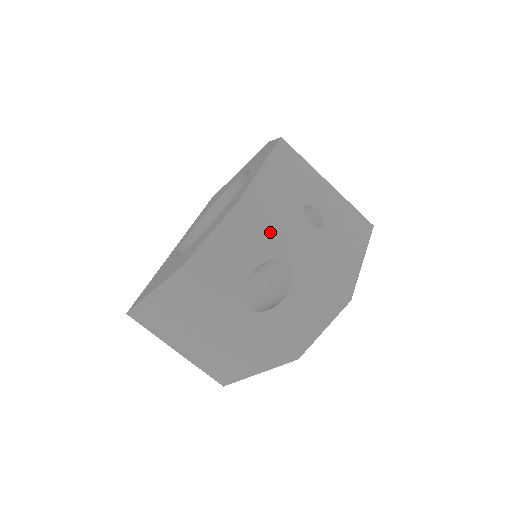
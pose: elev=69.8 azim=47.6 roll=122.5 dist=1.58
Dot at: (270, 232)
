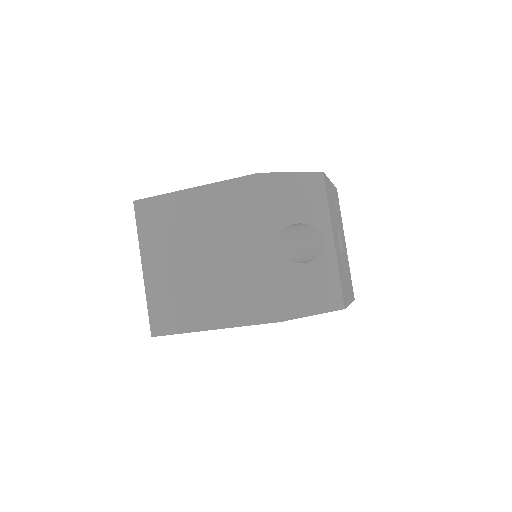
Dot at: (327, 209)
